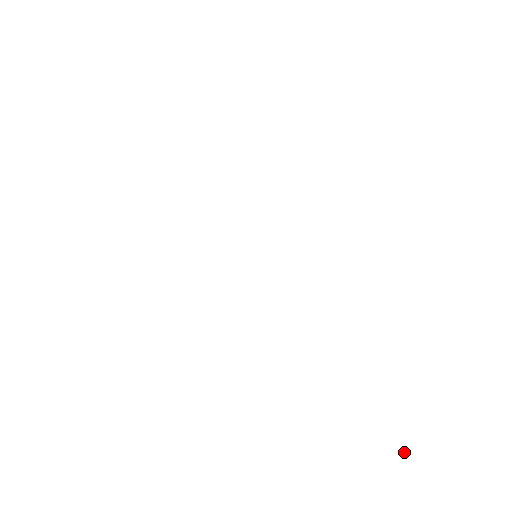
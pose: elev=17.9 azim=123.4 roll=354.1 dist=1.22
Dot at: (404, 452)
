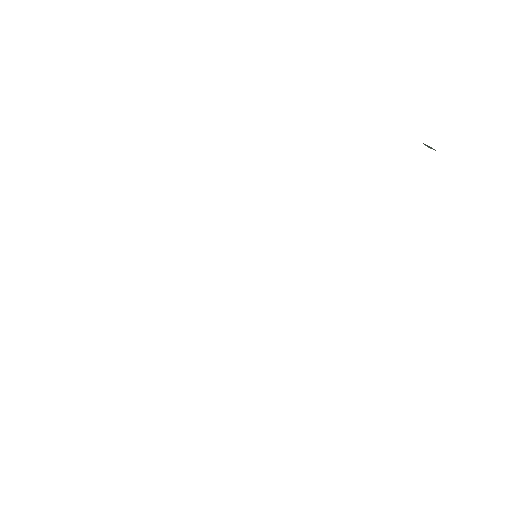
Dot at: occluded
